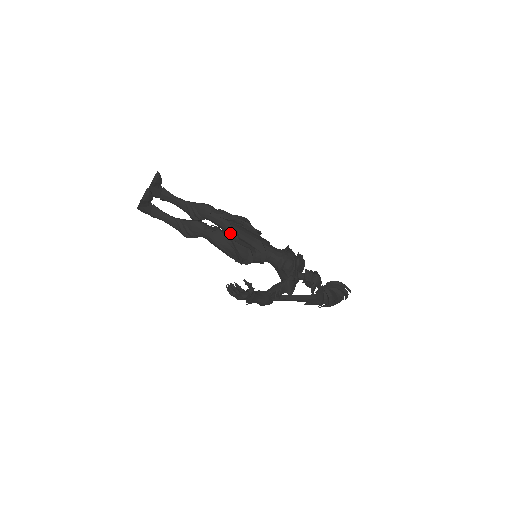
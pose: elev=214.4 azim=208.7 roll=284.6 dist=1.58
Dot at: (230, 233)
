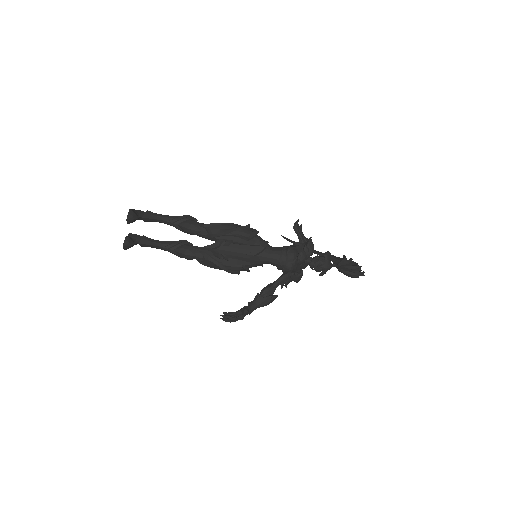
Dot at: (218, 258)
